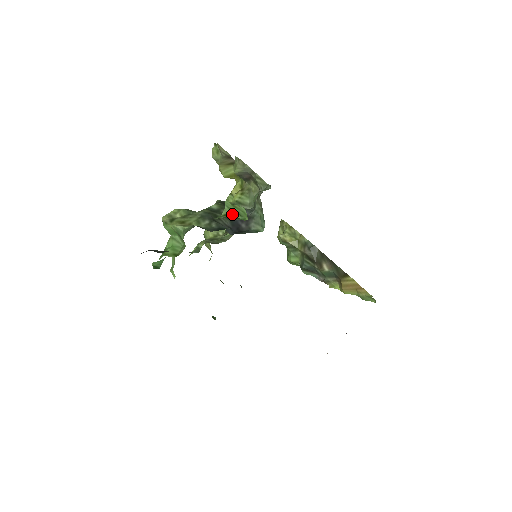
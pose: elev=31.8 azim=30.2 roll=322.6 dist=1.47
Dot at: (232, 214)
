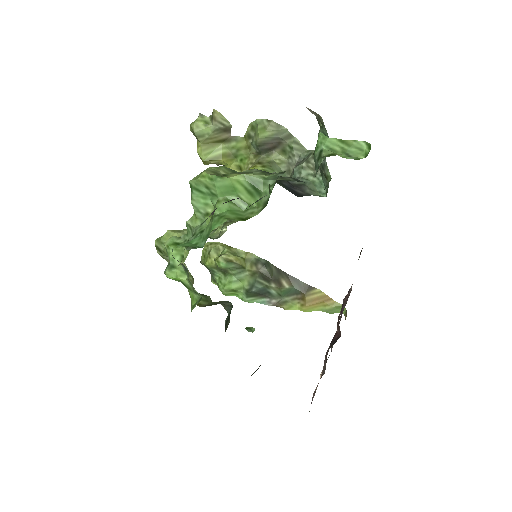
Dot at: (338, 154)
